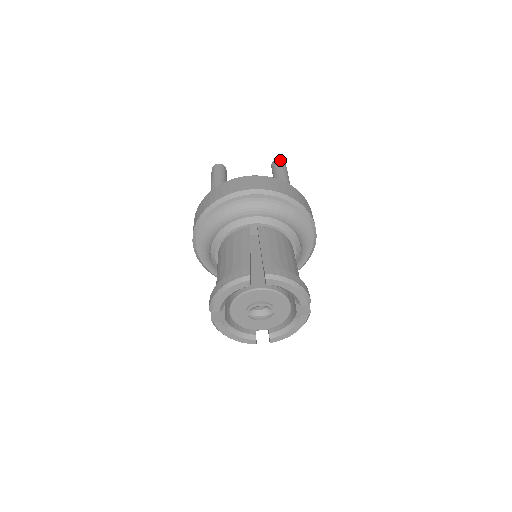
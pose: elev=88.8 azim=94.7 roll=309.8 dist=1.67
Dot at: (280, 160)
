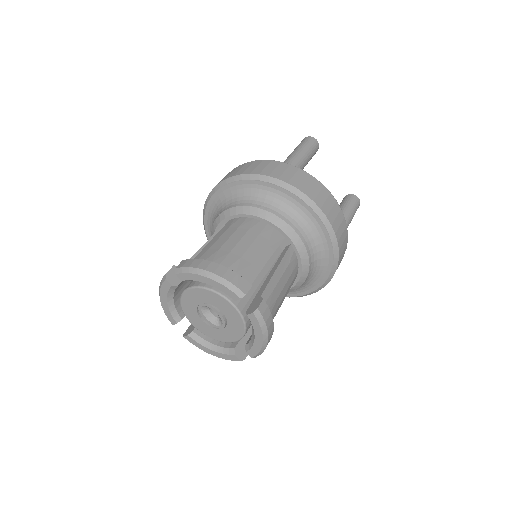
Dot at: (359, 201)
